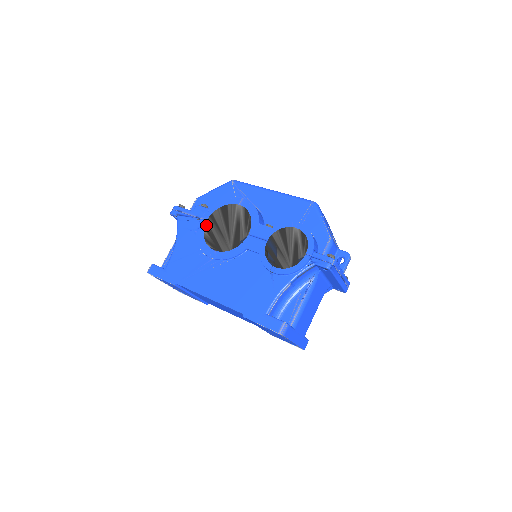
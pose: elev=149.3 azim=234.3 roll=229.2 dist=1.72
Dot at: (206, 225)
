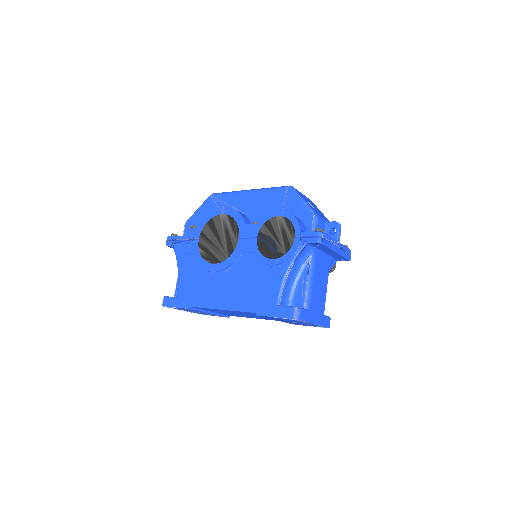
Dot at: (199, 244)
